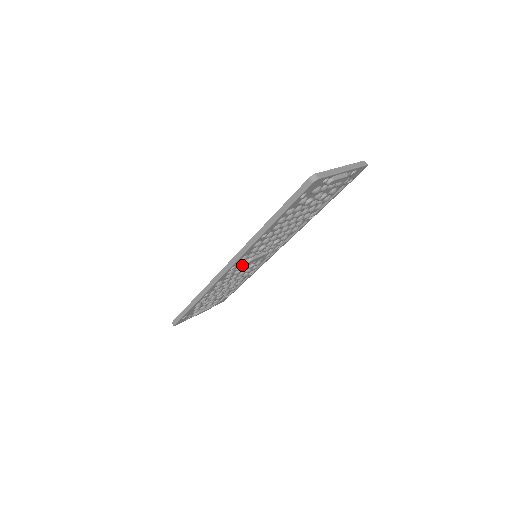
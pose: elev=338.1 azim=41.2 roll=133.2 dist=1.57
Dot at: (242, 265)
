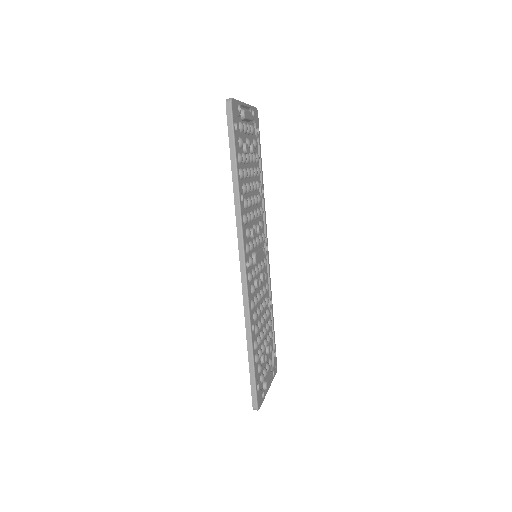
Dot at: (253, 269)
